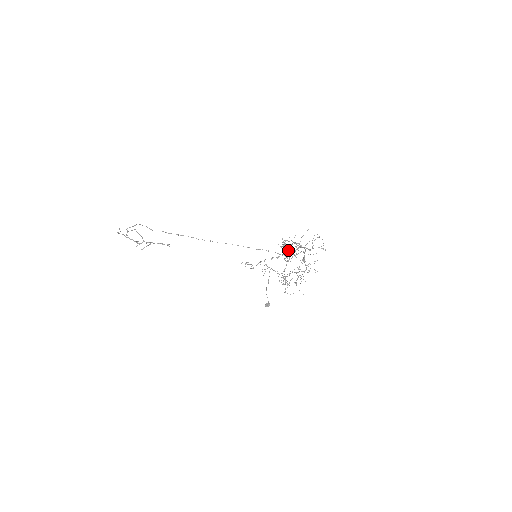
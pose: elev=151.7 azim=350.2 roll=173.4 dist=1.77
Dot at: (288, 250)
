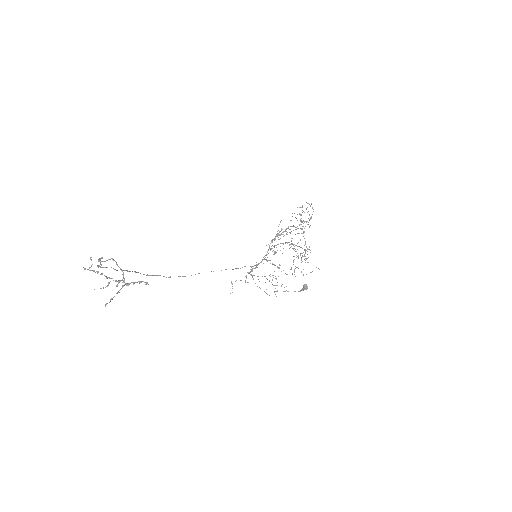
Dot at: (301, 220)
